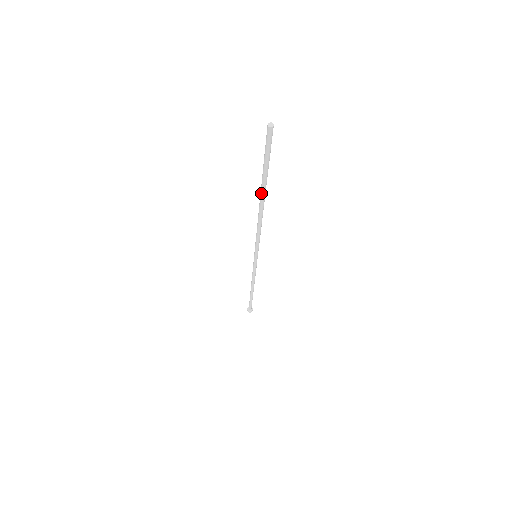
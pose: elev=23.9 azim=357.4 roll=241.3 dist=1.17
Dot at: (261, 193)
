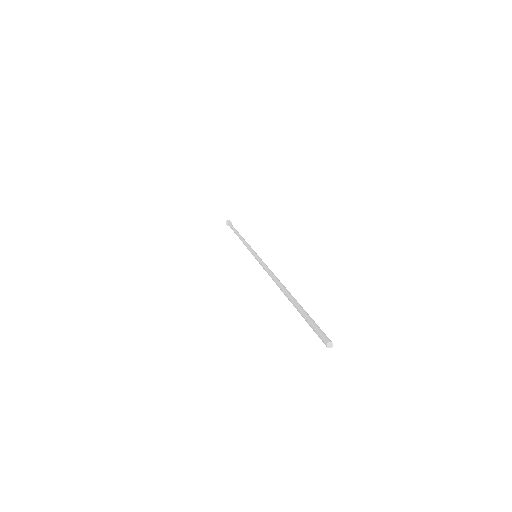
Dot at: (289, 300)
